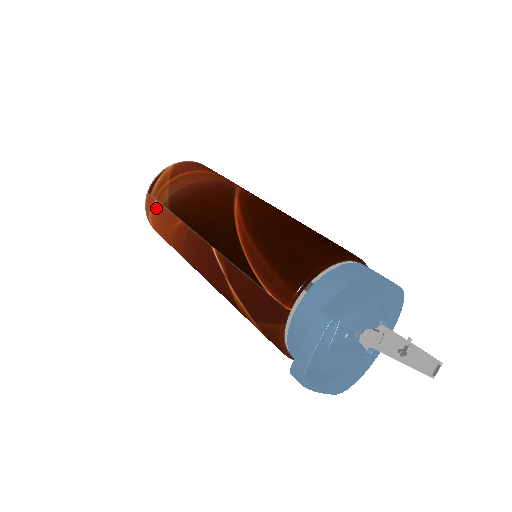
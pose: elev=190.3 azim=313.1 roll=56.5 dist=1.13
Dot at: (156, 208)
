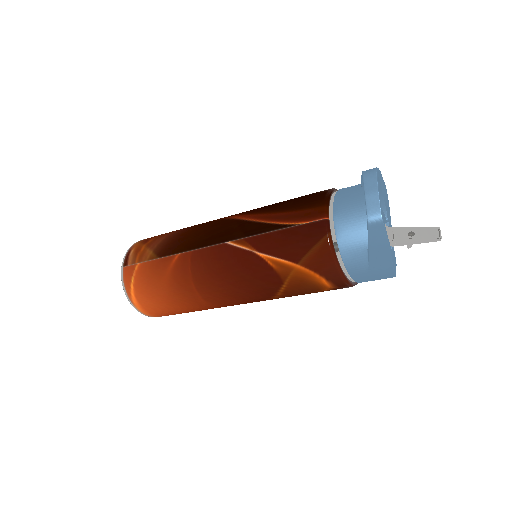
Dot at: (140, 269)
